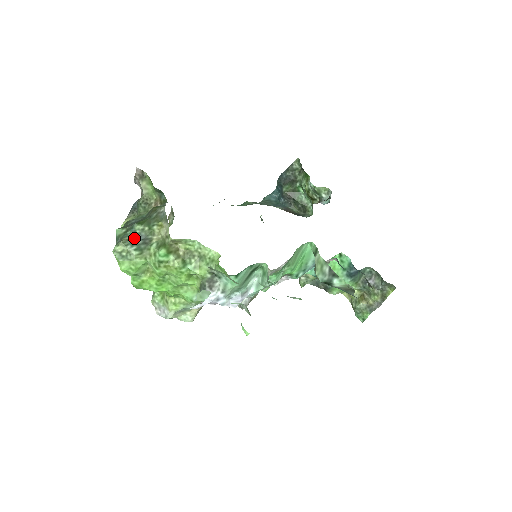
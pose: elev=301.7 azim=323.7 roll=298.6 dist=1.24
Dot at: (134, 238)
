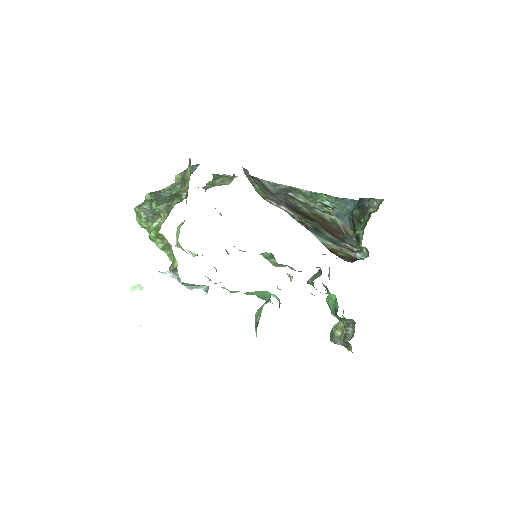
Dot at: (149, 209)
